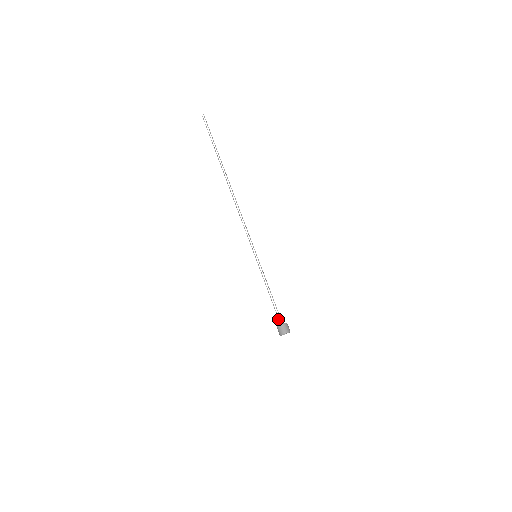
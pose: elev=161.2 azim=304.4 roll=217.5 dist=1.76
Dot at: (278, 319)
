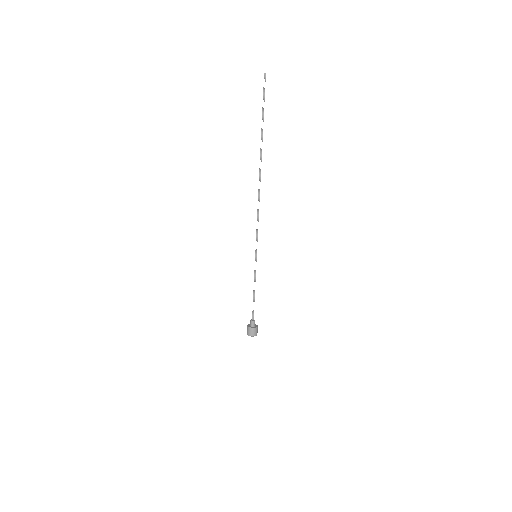
Dot at: (250, 320)
